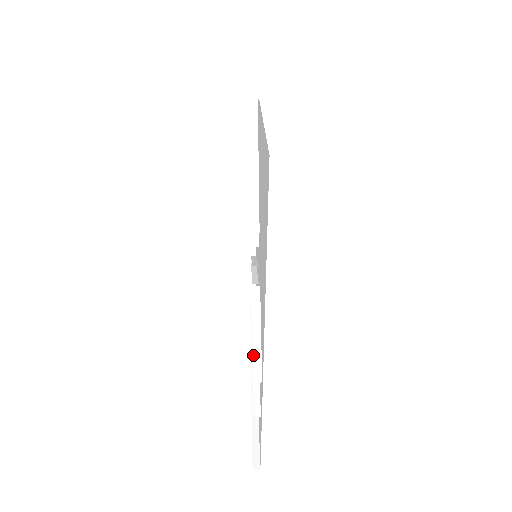
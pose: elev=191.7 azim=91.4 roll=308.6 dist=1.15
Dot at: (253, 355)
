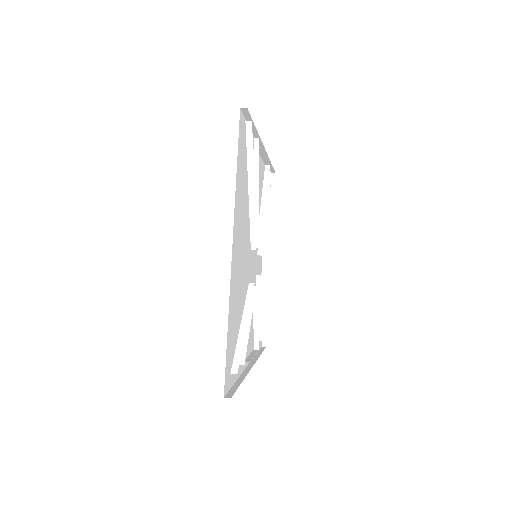
Dot at: occluded
